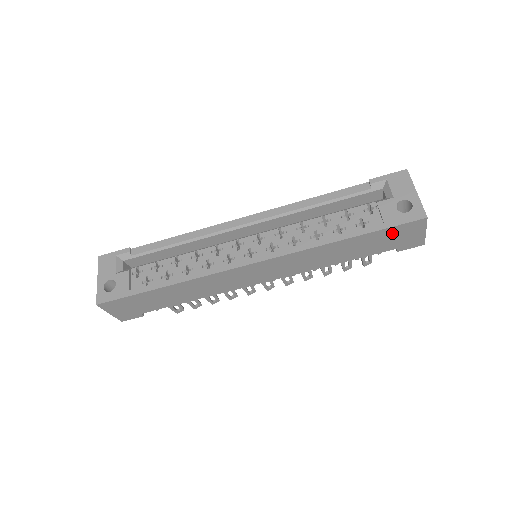
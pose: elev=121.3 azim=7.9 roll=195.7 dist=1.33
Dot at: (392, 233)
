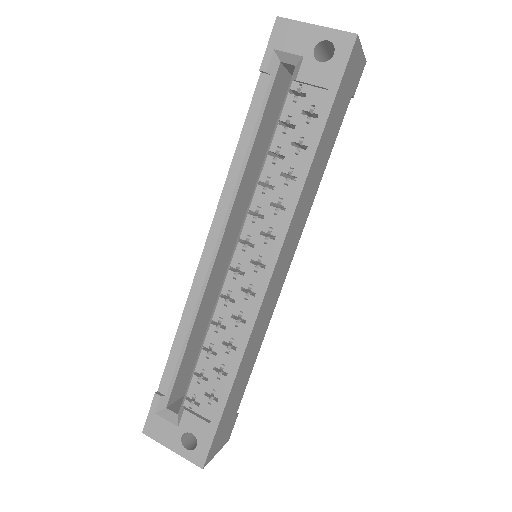
Dot at: (343, 88)
